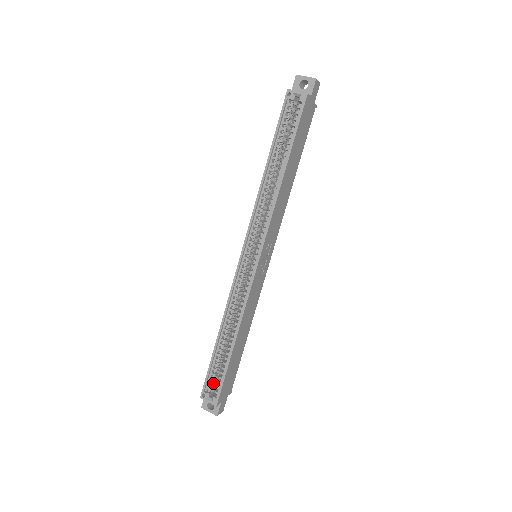
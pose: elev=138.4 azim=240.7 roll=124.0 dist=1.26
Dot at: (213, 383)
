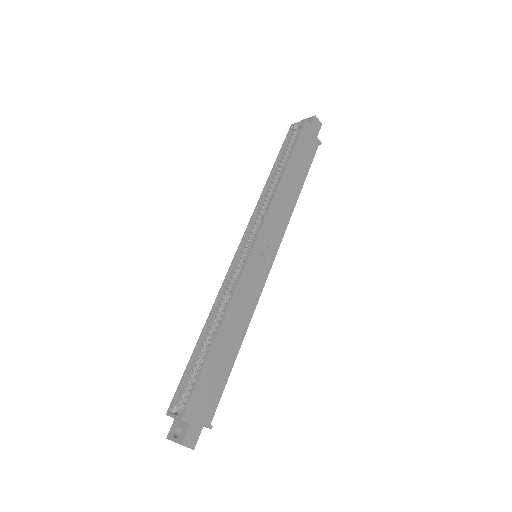
Dot at: (185, 395)
